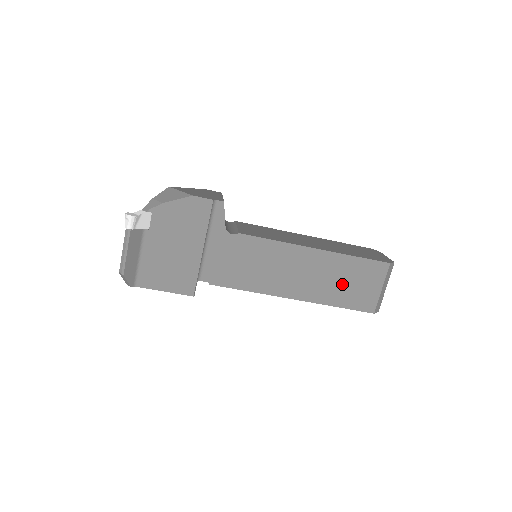
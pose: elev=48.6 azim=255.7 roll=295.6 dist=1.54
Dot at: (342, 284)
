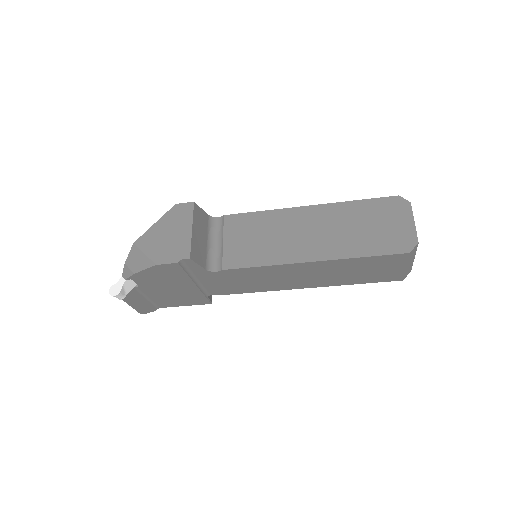
Dot at: (355, 273)
